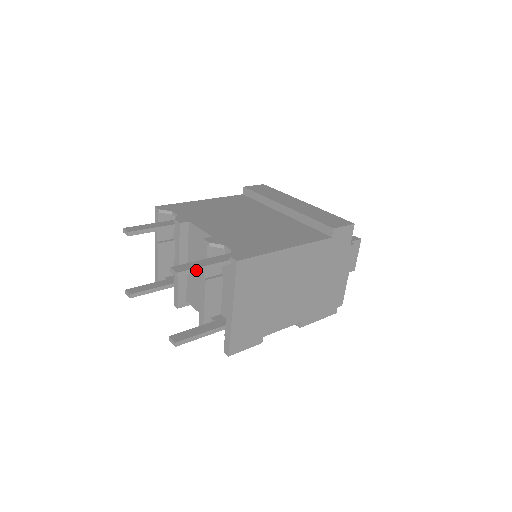
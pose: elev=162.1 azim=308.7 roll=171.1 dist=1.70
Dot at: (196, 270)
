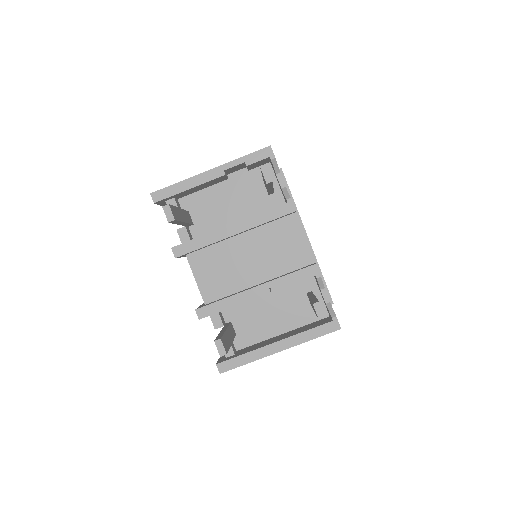
Dot at: occluded
